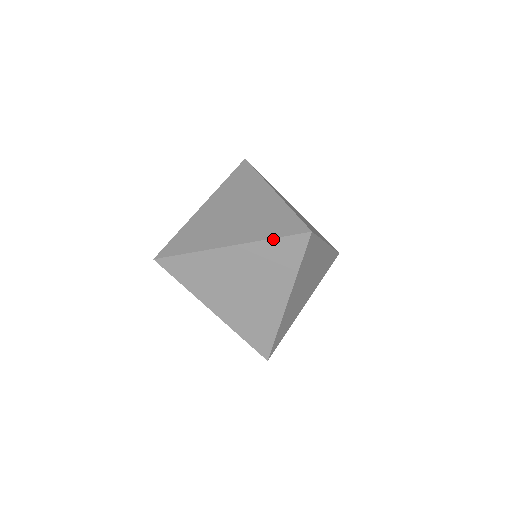
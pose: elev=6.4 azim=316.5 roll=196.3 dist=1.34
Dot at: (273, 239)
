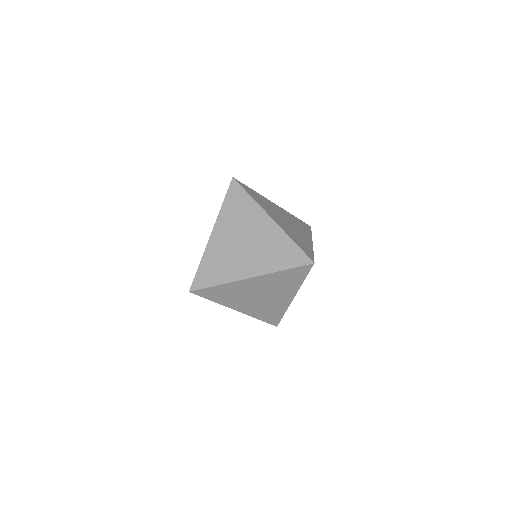
Dot at: (285, 270)
